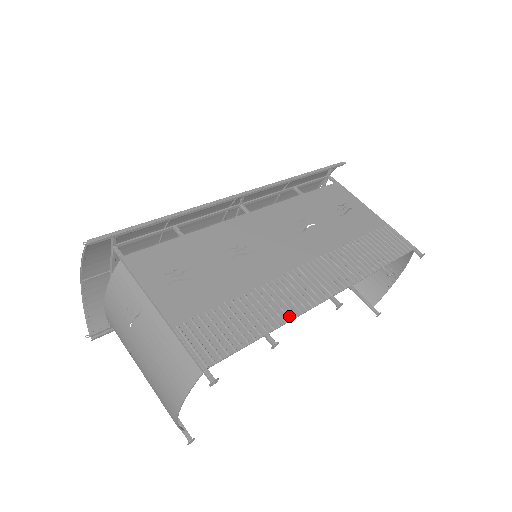
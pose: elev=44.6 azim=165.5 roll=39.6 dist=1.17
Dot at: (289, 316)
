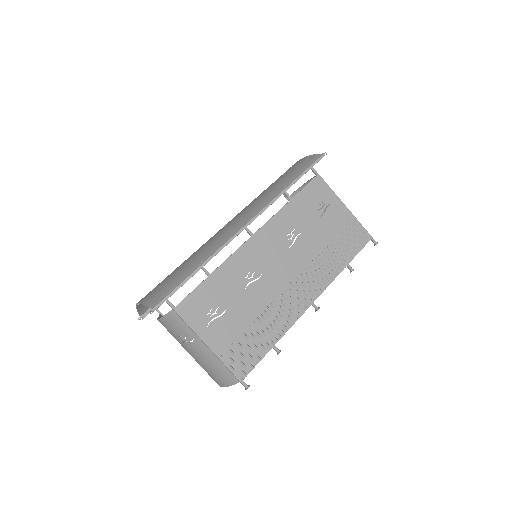
Dot at: (286, 329)
